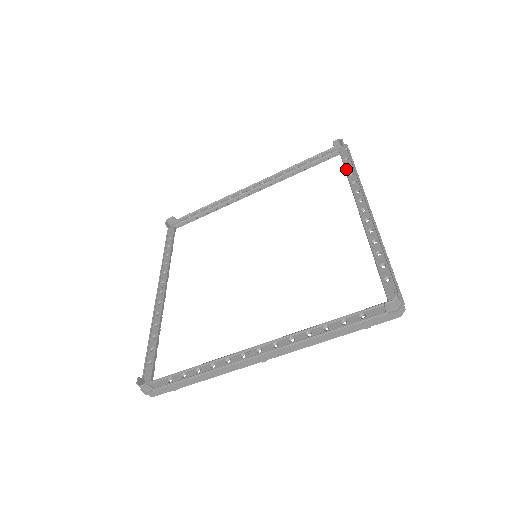
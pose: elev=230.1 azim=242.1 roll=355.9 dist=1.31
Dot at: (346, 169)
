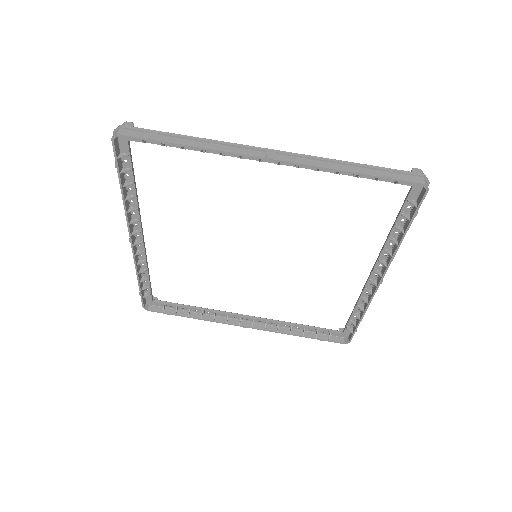
Dot at: (353, 312)
